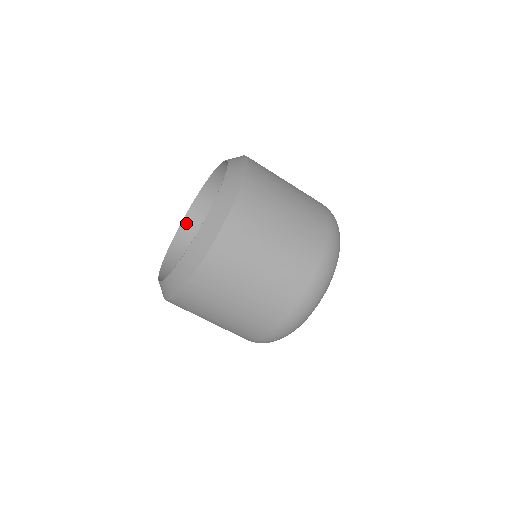
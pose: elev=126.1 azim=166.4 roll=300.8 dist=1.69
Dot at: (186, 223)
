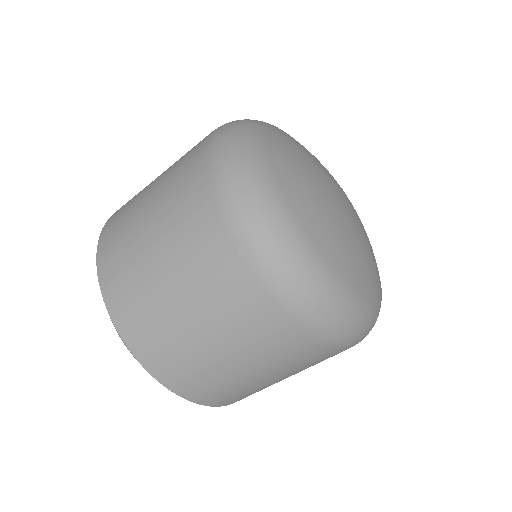
Dot at: occluded
